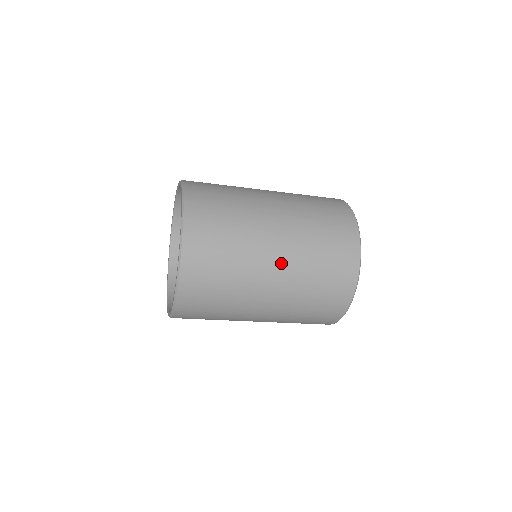
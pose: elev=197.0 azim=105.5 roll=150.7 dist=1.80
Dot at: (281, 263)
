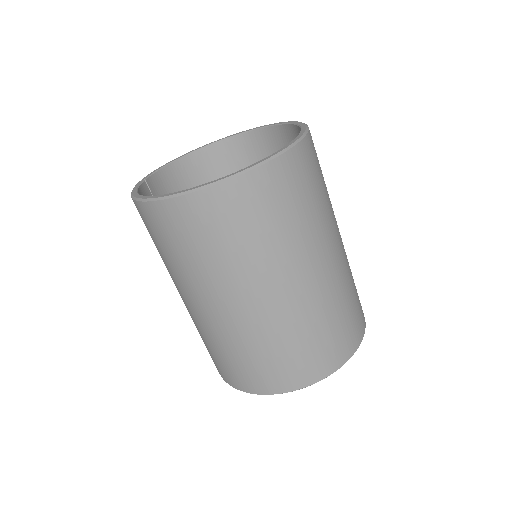
Dot at: (305, 287)
